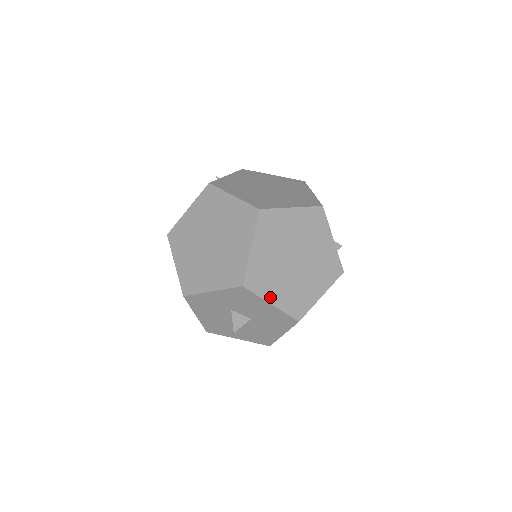
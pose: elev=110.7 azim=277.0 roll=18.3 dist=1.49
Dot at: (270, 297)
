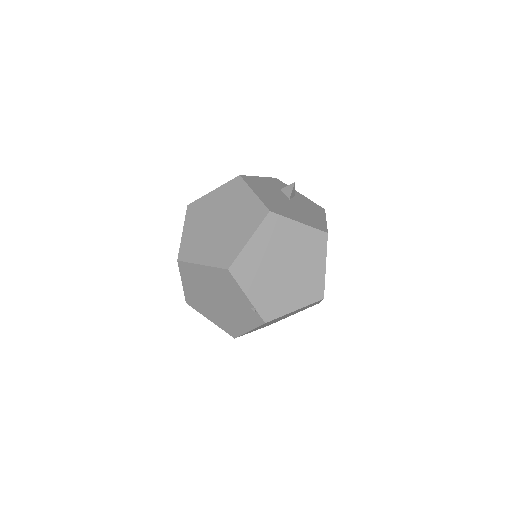
Dot at: occluded
